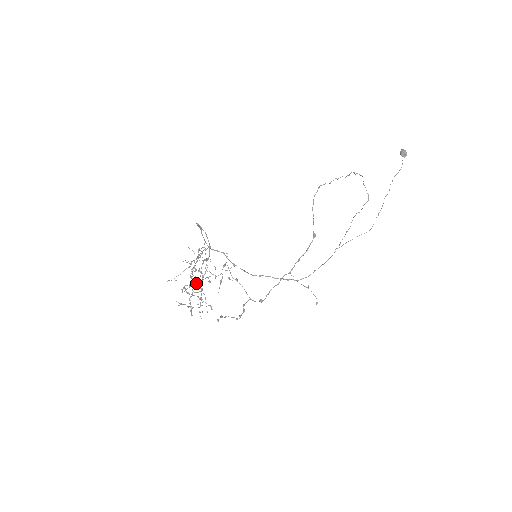
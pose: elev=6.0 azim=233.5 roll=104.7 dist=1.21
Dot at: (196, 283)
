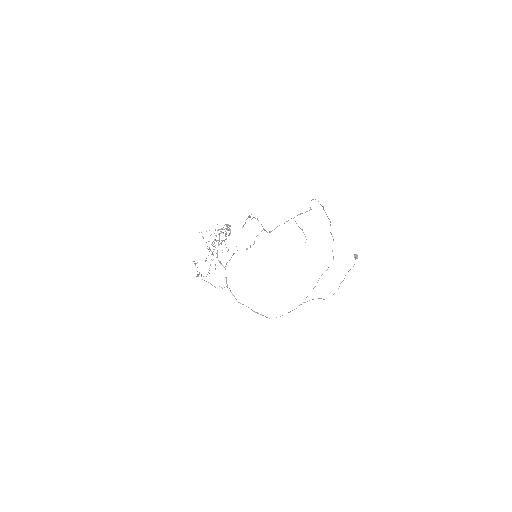
Dot at: occluded
